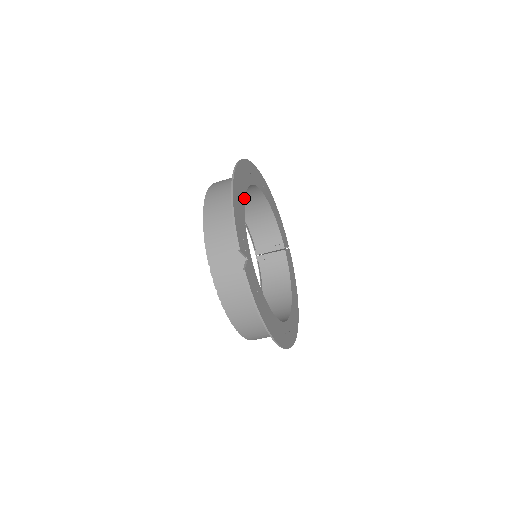
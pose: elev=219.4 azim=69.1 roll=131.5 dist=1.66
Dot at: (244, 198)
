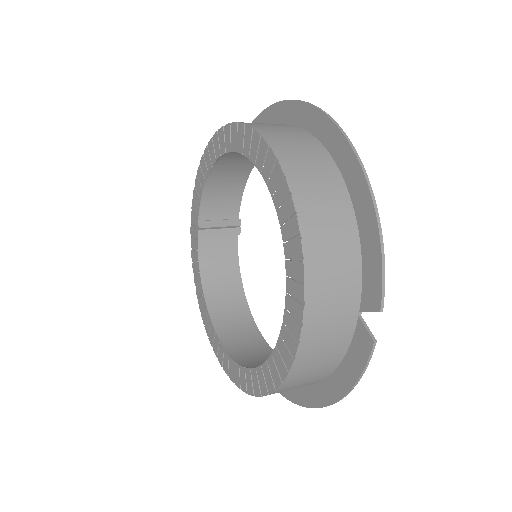
Dot at: occluded
